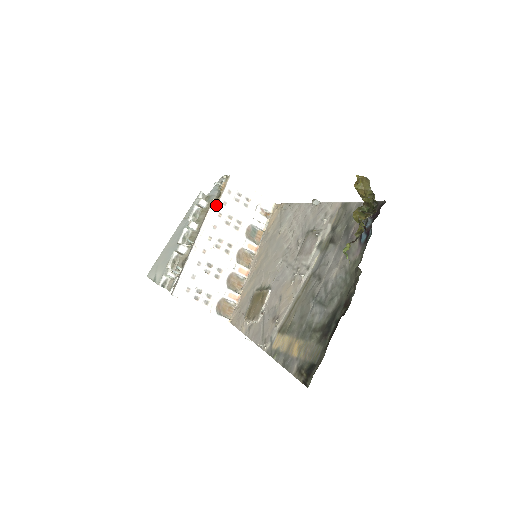
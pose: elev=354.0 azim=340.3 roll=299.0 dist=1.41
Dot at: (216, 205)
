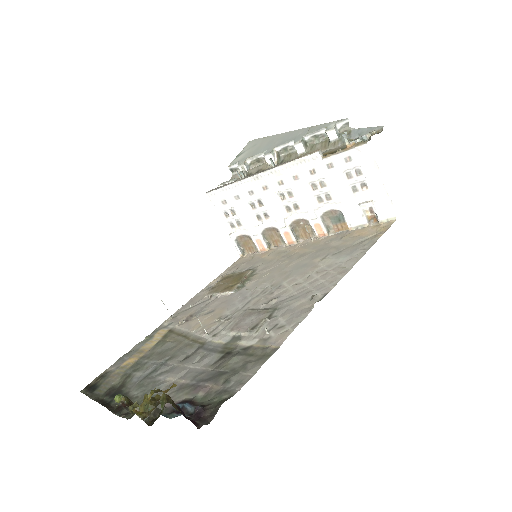
Dot at: (317, 159)
